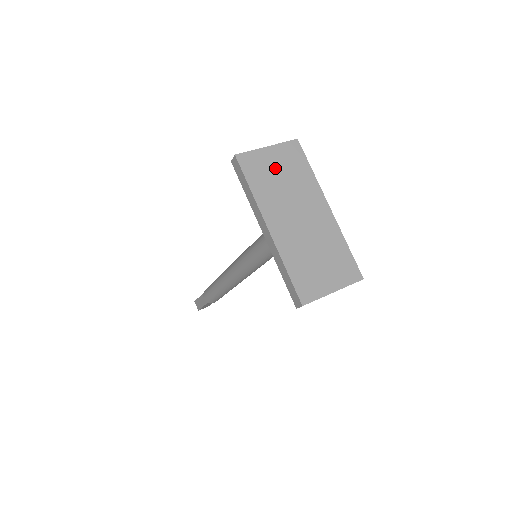
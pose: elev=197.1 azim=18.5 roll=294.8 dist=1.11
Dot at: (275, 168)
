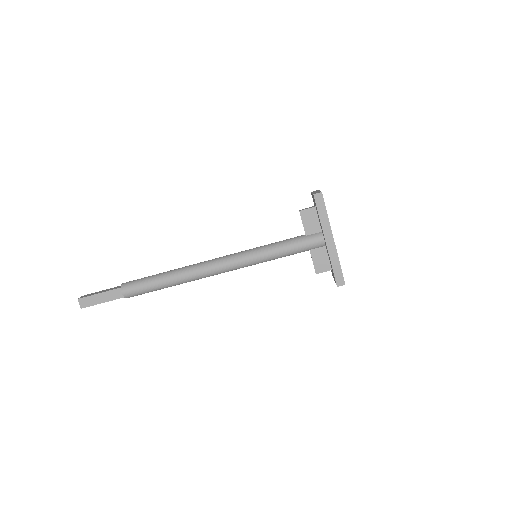
Dot at: occluded
